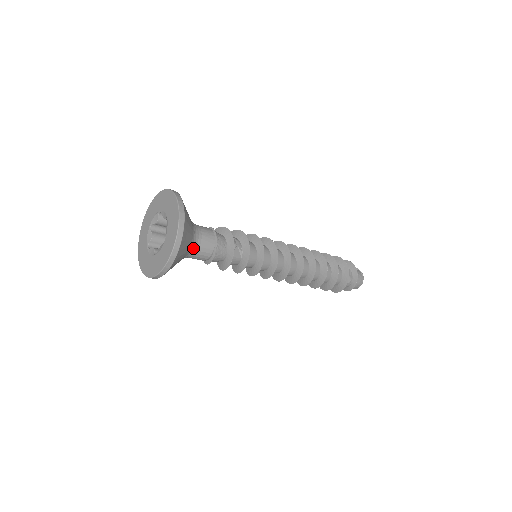
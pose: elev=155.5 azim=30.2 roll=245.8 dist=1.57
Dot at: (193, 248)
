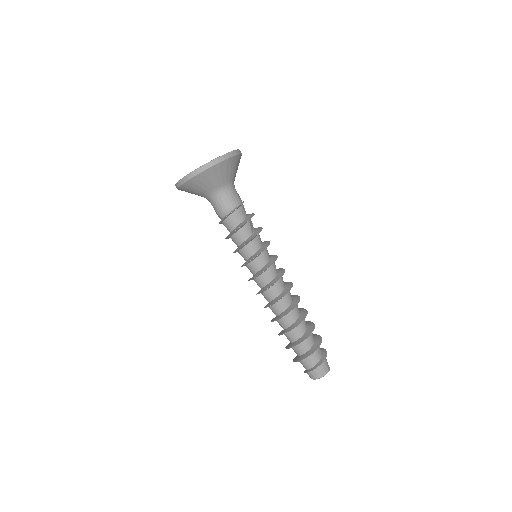
Dot at: (231, 186)
